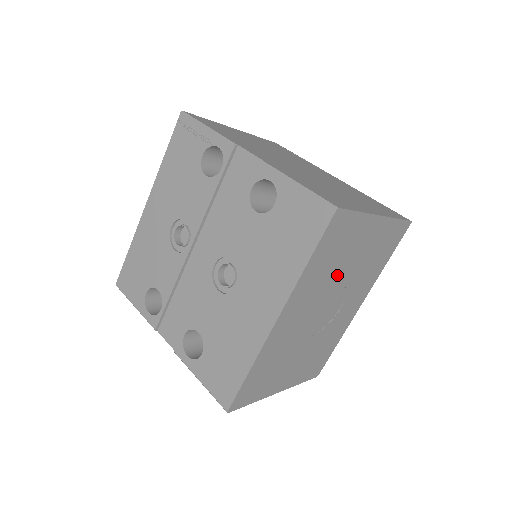
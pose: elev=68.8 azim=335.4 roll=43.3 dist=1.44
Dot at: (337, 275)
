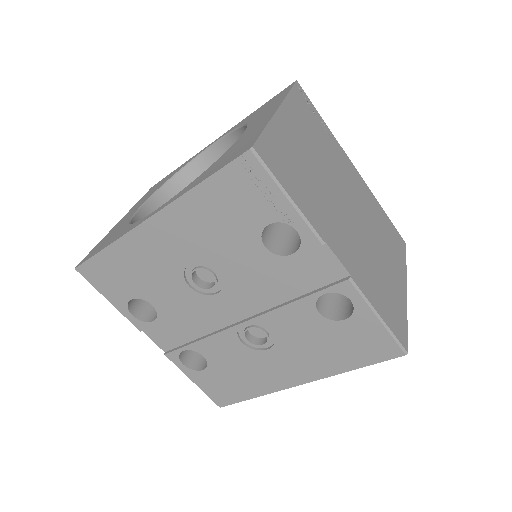
Dot at: occluded
